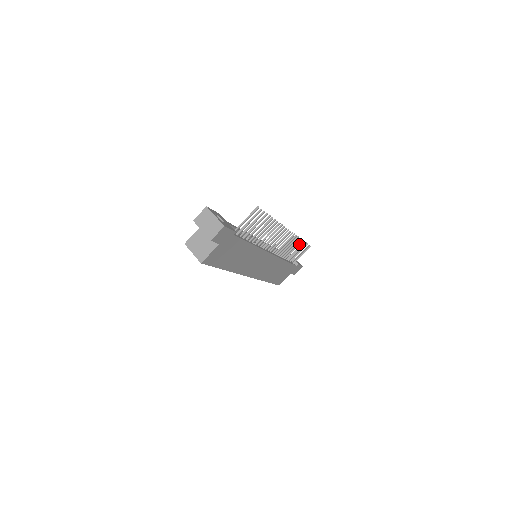
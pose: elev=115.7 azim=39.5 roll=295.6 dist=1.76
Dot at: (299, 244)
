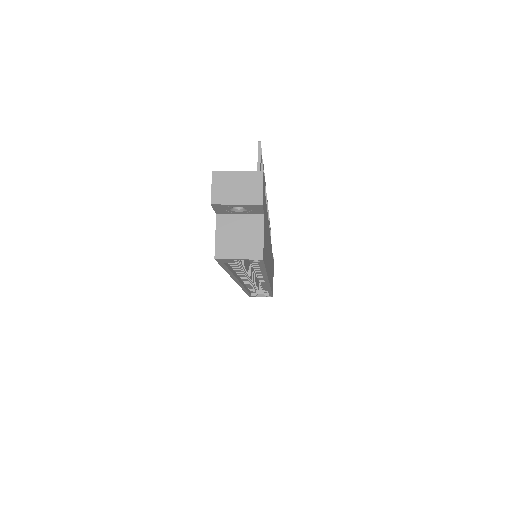
Dot at: occluded
